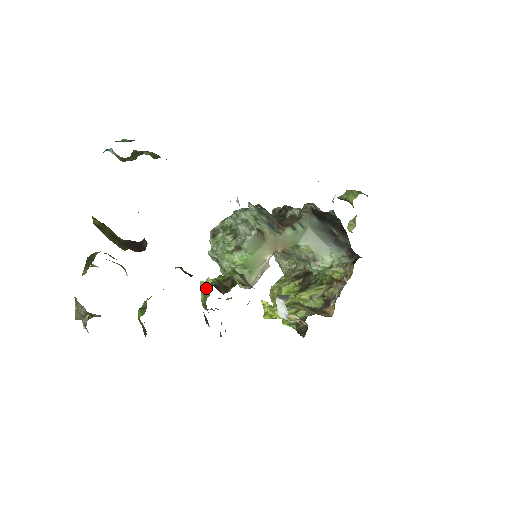
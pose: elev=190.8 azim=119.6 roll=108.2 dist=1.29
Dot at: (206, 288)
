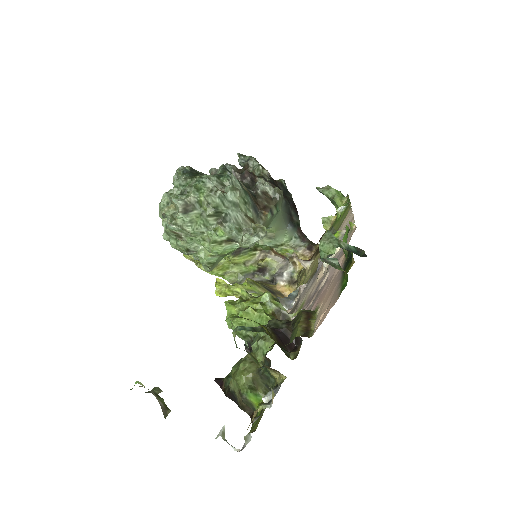
Dot at: (249, 320)
